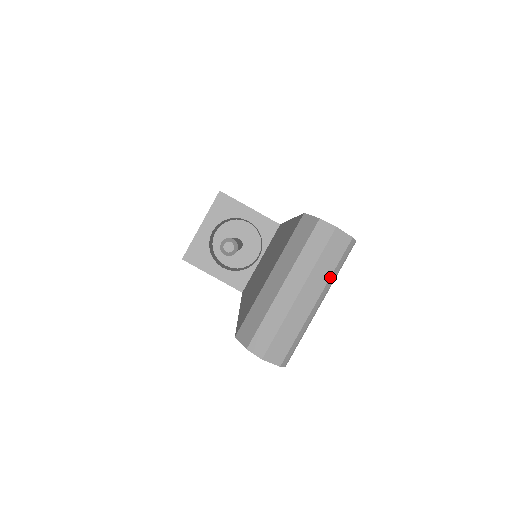
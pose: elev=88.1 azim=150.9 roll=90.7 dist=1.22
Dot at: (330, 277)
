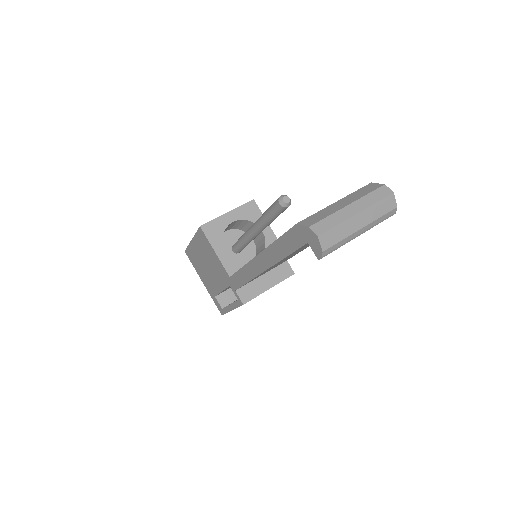
Dot at: (376, 220)
